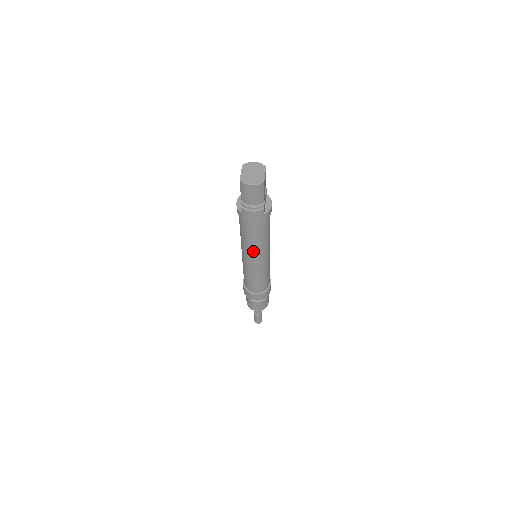
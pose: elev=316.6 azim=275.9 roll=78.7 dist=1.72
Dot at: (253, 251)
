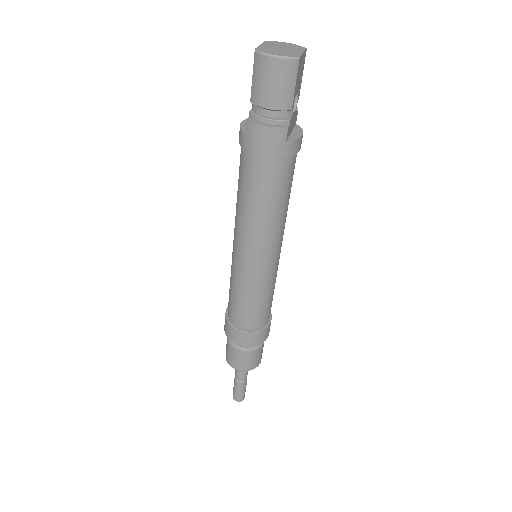
Dot at: (253, 230)
